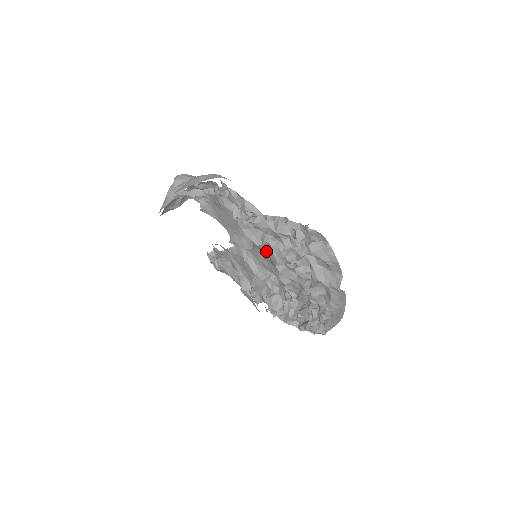
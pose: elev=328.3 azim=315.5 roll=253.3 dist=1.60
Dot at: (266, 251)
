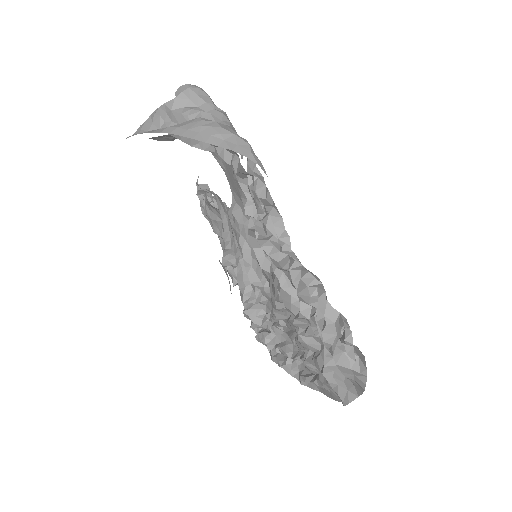
Dot at: occluded
